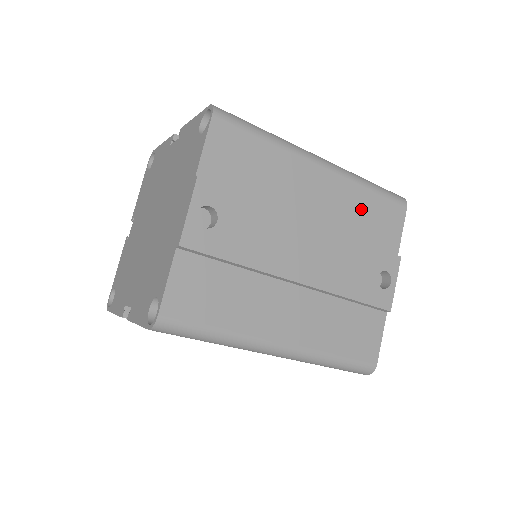
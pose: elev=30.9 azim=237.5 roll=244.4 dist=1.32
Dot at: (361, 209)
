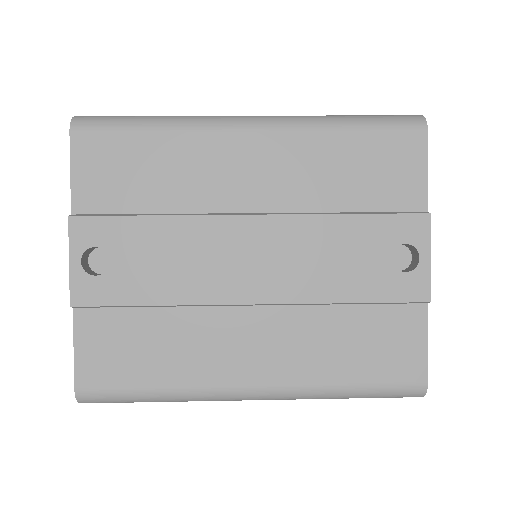
Dot at: (336, 165)
